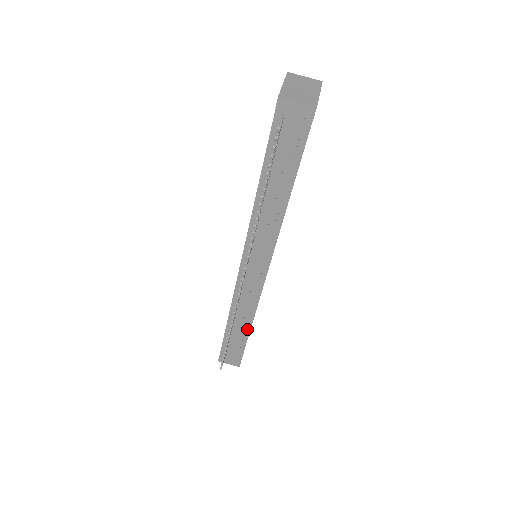
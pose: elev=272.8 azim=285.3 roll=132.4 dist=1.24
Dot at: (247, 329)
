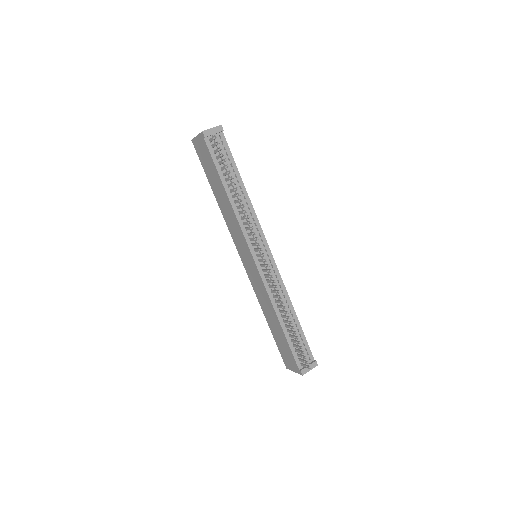
Dot at: (295, 318)
